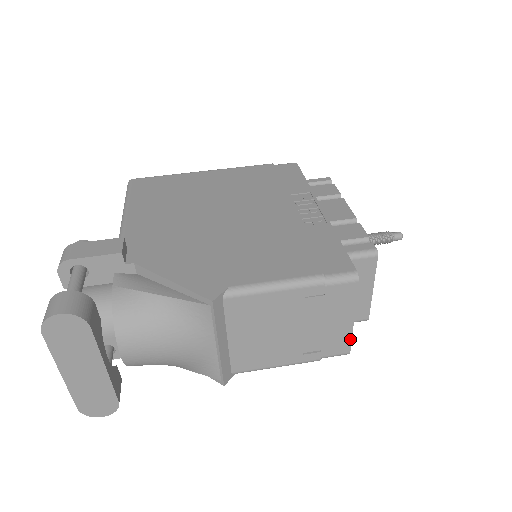
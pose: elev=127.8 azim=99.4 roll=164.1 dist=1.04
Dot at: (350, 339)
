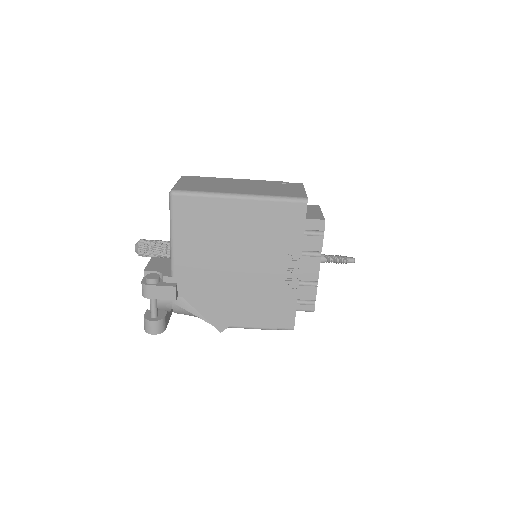
Dot at: occluded
